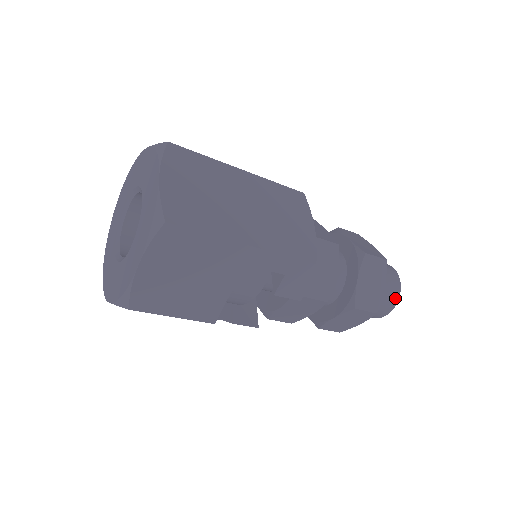
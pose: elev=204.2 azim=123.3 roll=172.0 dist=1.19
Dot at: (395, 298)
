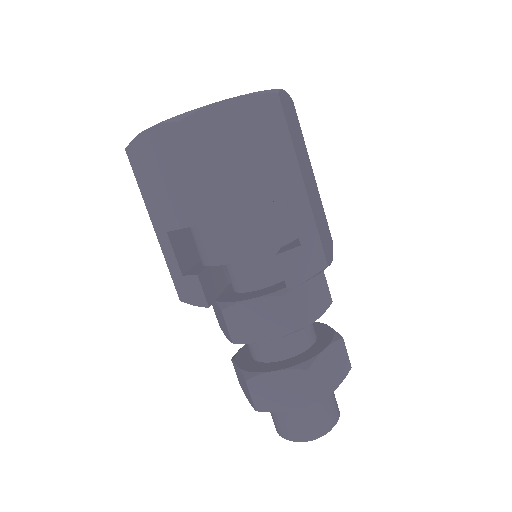
Dot at: (328, 424)
